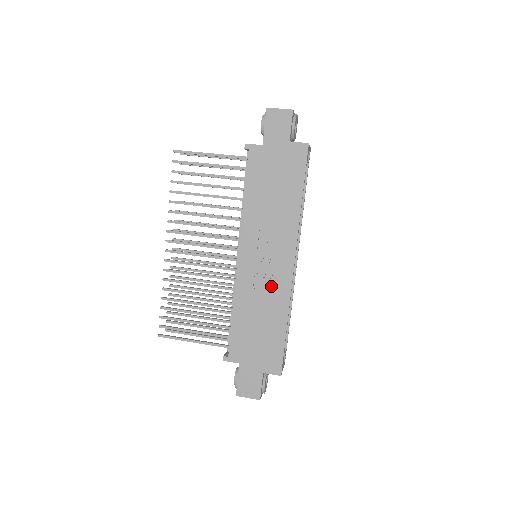
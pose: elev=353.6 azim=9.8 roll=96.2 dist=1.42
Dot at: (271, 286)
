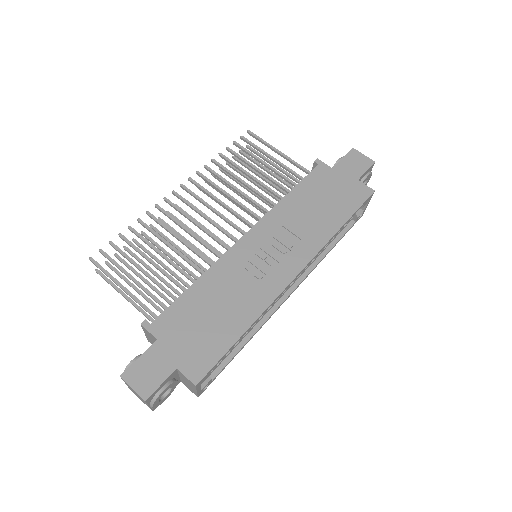
Dot at: (257, 282)
